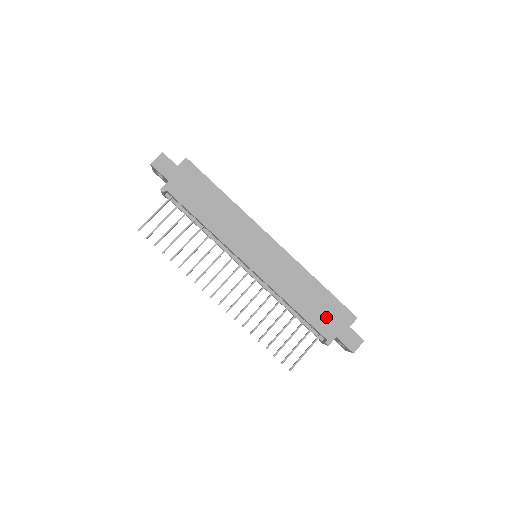
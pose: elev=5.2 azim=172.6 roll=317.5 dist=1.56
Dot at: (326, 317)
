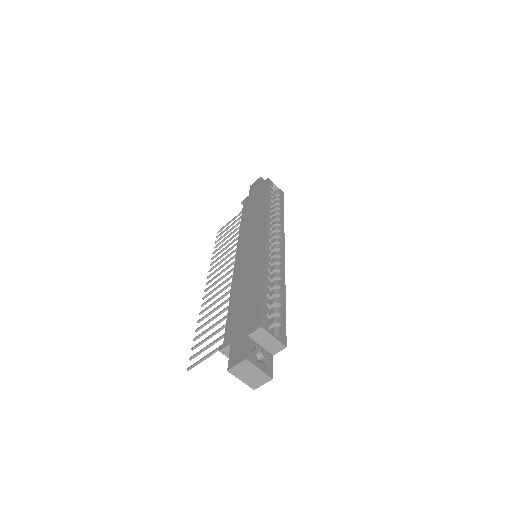
Dot at: (241, 317)
